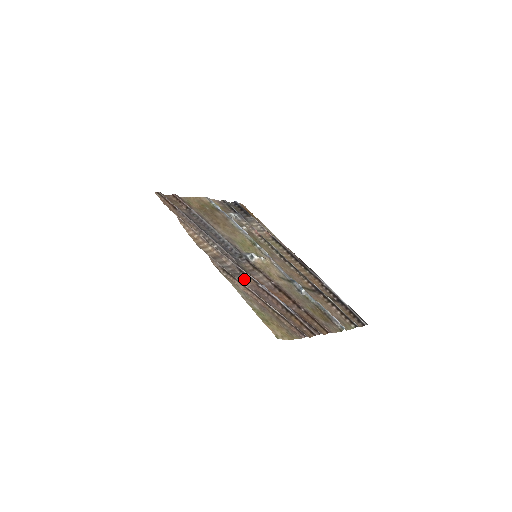
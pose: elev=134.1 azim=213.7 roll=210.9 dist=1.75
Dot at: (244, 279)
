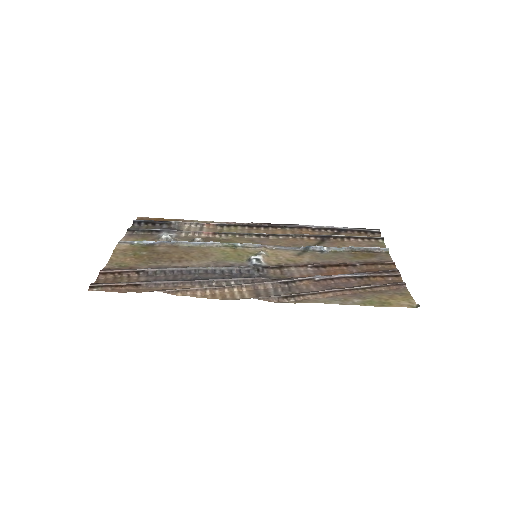
Dot at: (301, 287)
